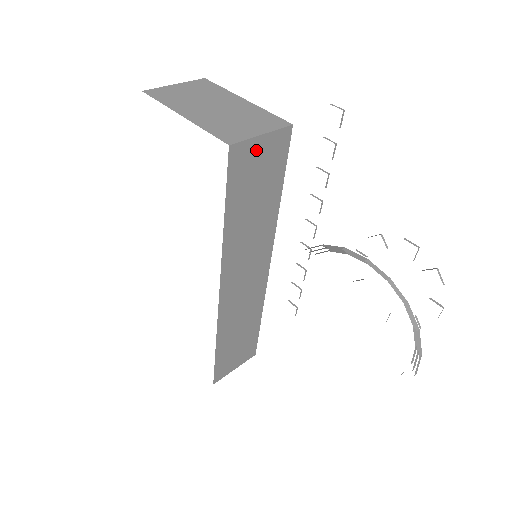
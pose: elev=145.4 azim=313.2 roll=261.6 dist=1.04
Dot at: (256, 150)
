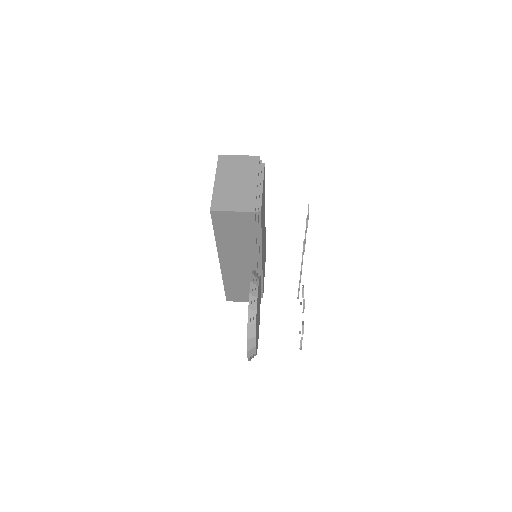
Dot at: (230, 216)
